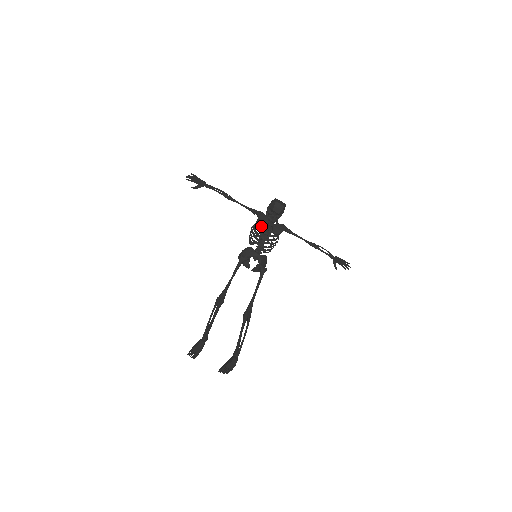
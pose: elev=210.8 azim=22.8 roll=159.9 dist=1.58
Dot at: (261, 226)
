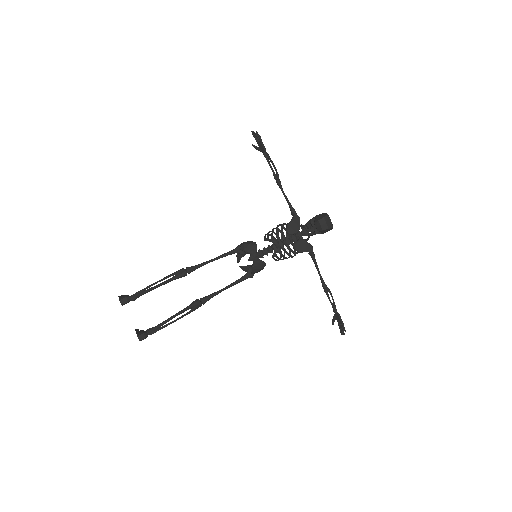
Dot at: (286, 231)
